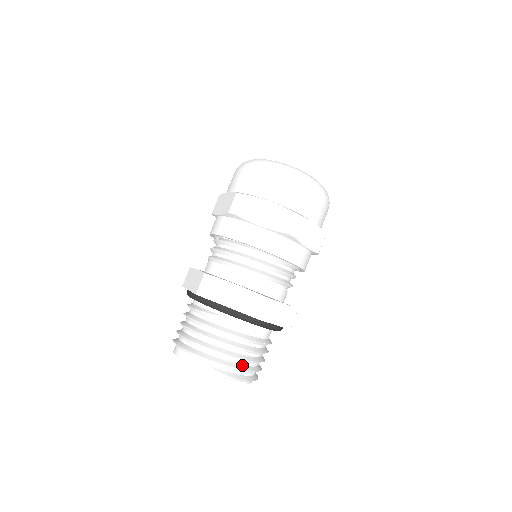
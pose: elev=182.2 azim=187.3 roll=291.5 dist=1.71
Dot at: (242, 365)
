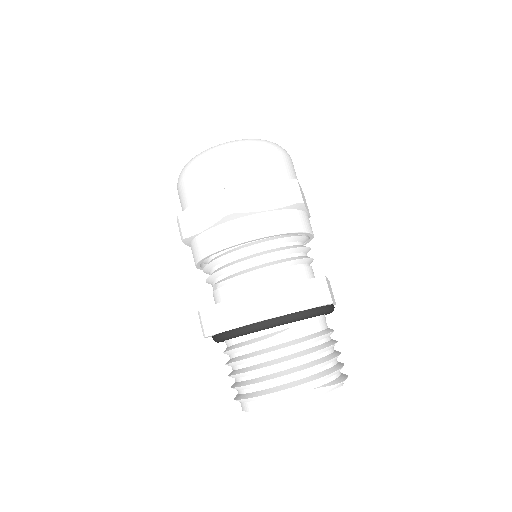
Dot at: (335, 365)
